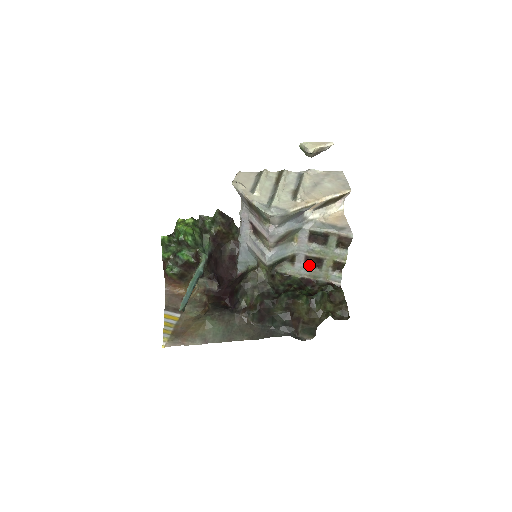
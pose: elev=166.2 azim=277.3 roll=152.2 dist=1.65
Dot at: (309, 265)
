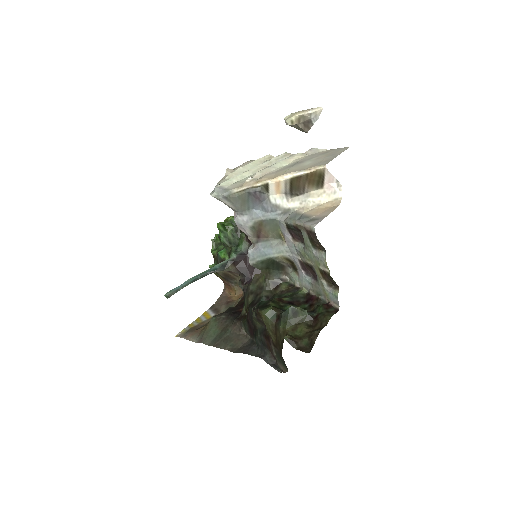
Dot at: (313, 276)
